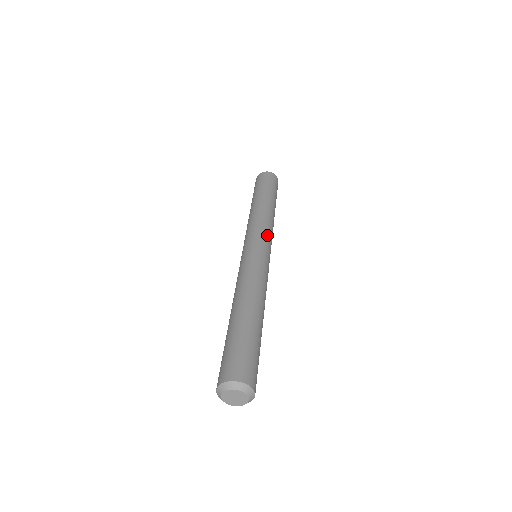
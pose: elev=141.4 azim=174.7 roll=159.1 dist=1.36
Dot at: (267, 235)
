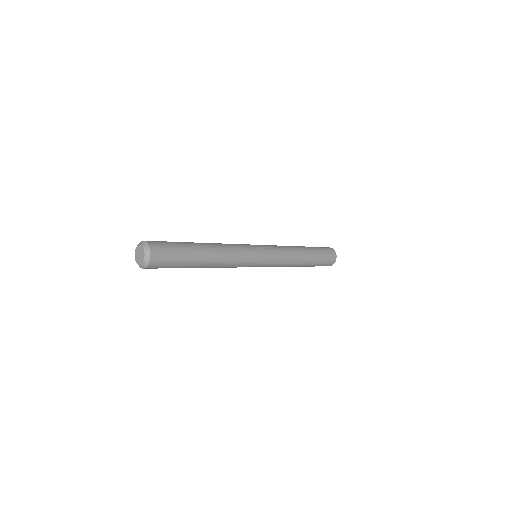
Dot at: (275, 251)
